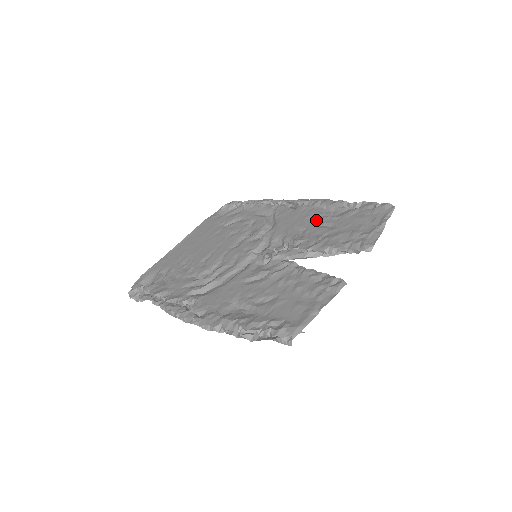
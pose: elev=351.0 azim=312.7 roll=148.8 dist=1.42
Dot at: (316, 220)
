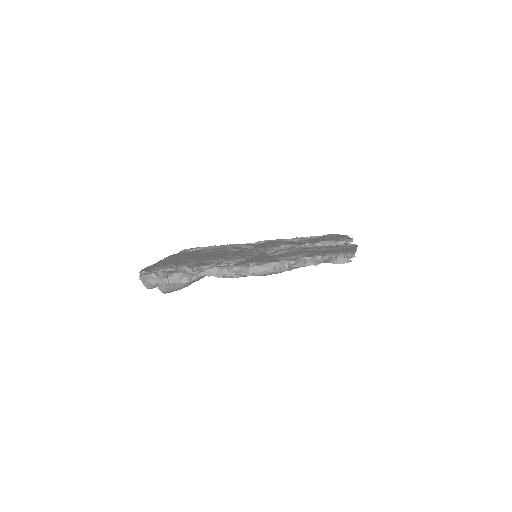
Dot at: (290, 242)
